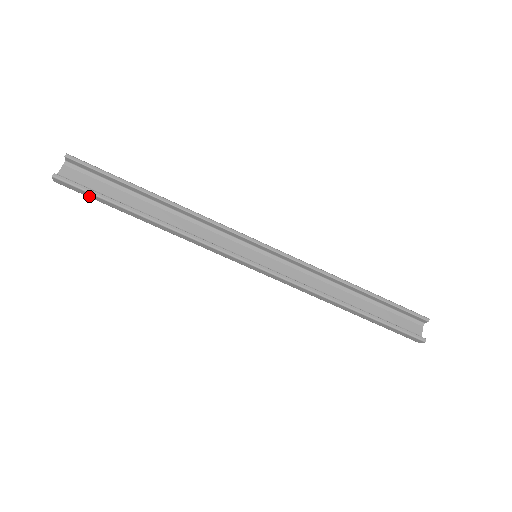
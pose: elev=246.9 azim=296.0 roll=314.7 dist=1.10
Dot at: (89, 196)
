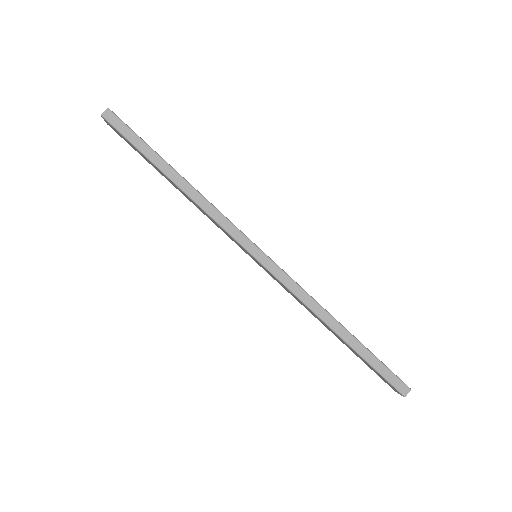
Dot at: (129, 138)
